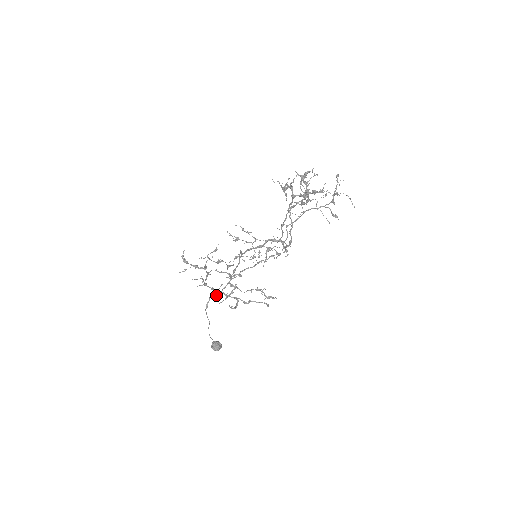
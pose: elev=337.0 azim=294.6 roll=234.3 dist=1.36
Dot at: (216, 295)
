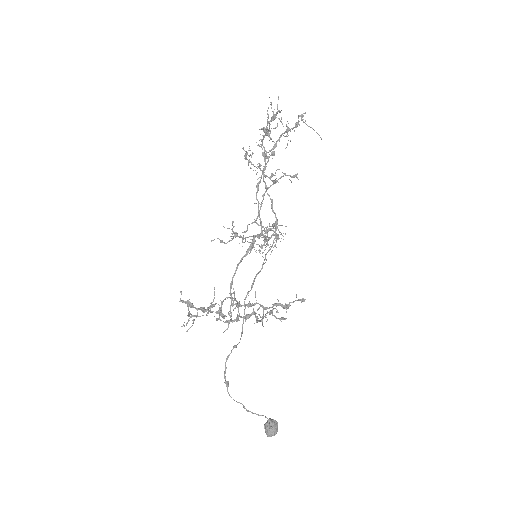
Dot at: occluded
